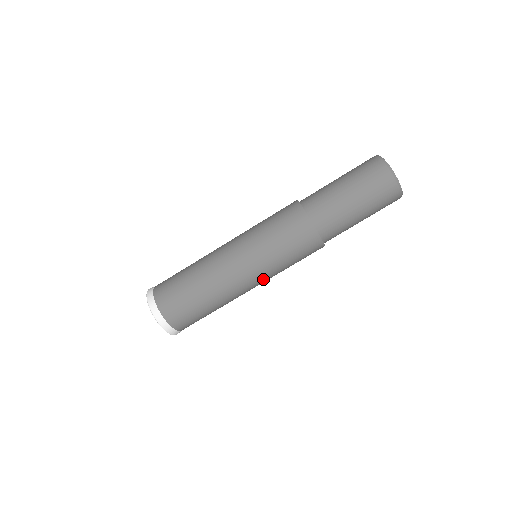
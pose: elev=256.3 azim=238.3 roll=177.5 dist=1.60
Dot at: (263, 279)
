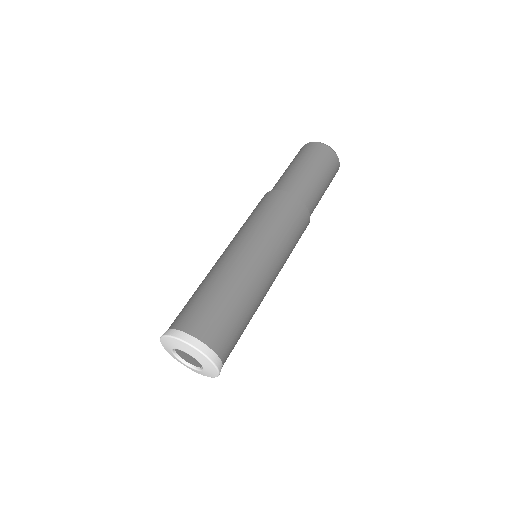
Dot at: (274, 257)
